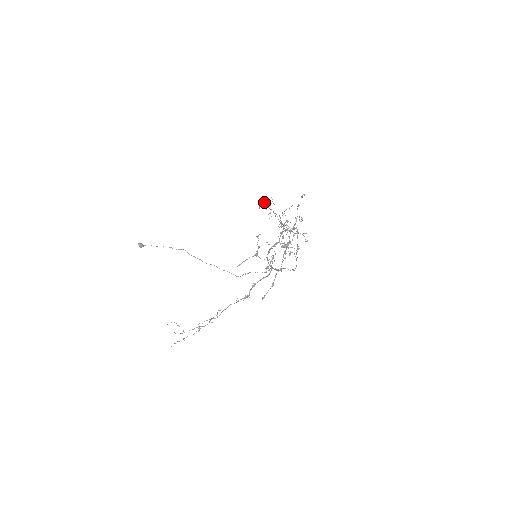
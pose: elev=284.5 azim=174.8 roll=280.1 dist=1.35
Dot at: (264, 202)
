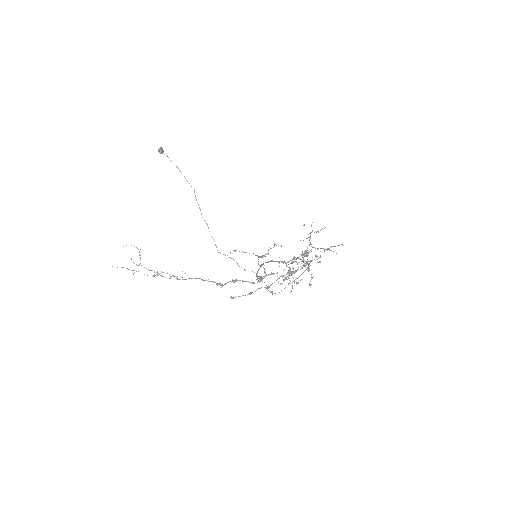
Dot at: occluded
